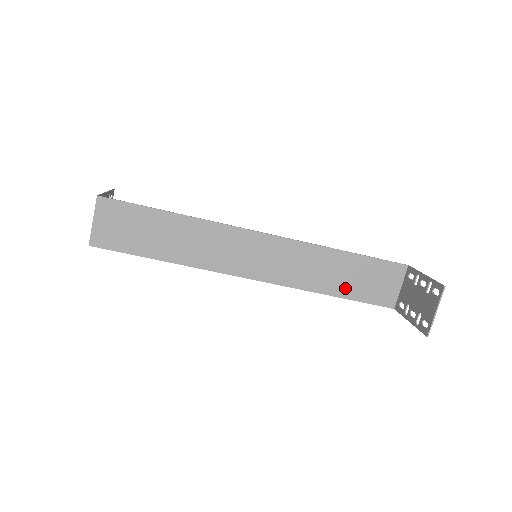
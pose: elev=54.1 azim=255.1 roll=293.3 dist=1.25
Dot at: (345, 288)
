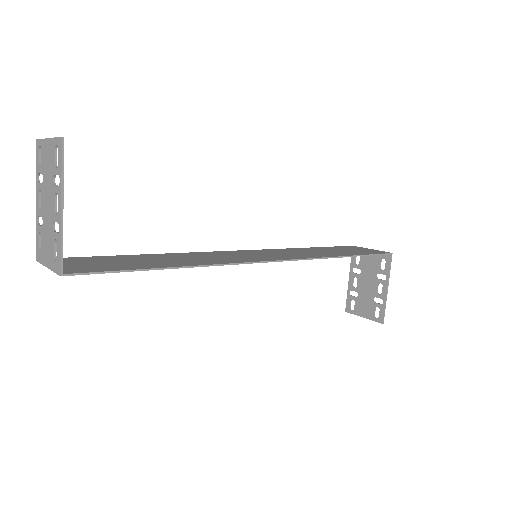
Dot at: occluded
